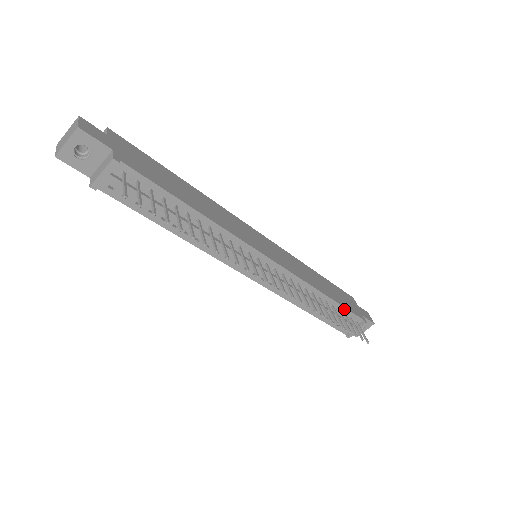
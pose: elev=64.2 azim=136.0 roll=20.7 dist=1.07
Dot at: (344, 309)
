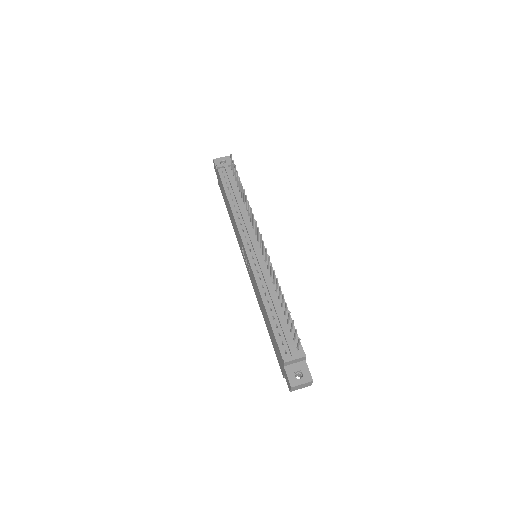
Dot at: (293, 326)
